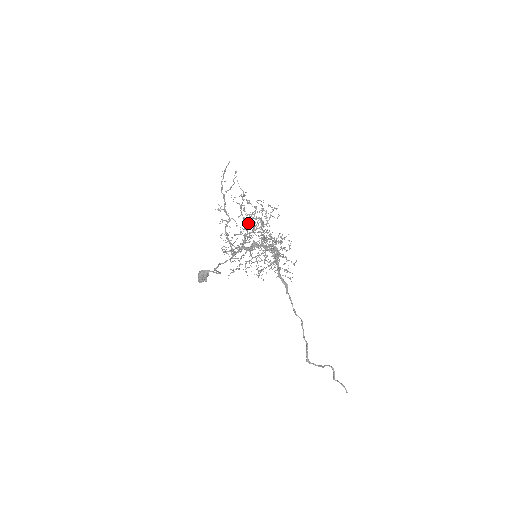
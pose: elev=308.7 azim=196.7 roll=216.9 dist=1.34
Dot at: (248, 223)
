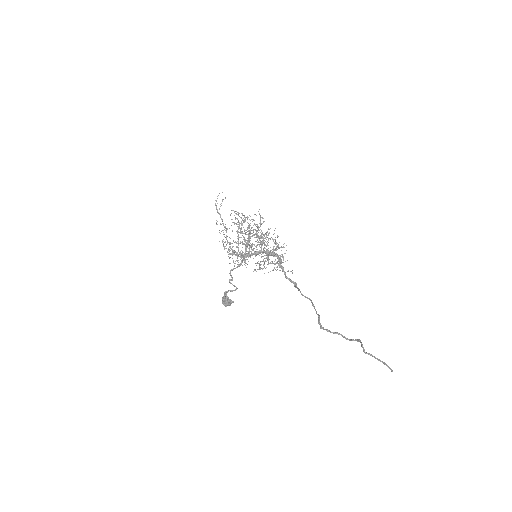
Dot at: (241, 229)
